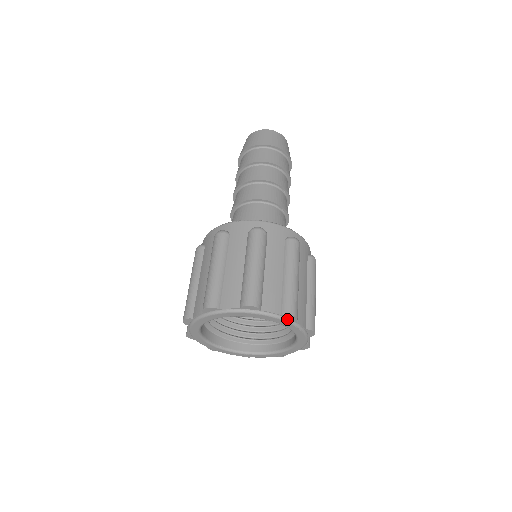
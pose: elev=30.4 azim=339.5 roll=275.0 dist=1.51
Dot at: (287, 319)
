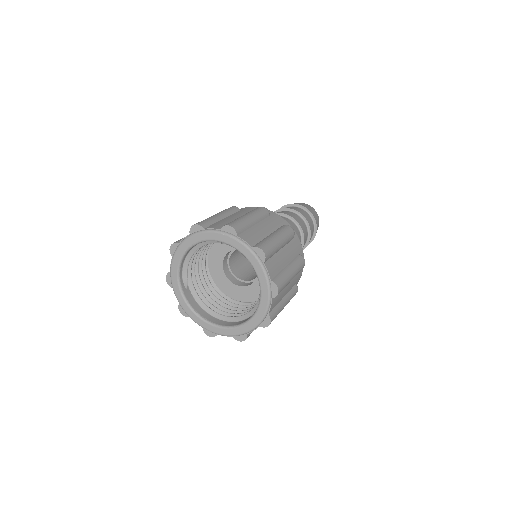
Dot at: (227, 233)
